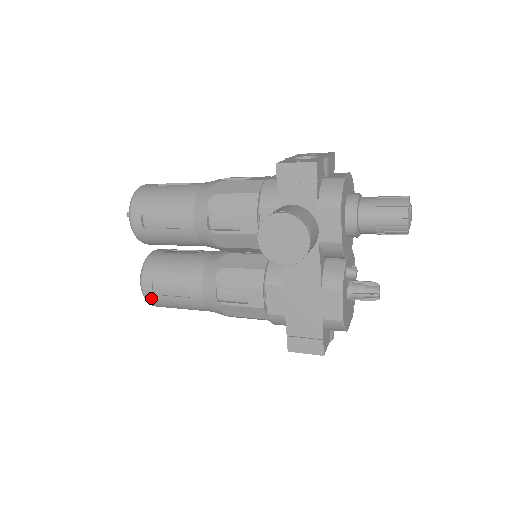
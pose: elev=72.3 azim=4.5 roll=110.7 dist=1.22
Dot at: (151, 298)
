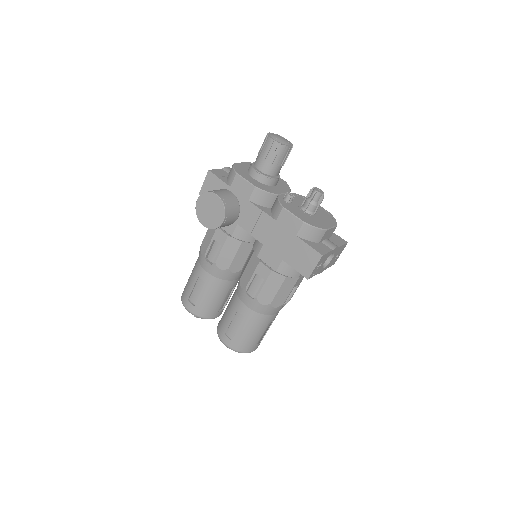
Dot at: (234, 345)
